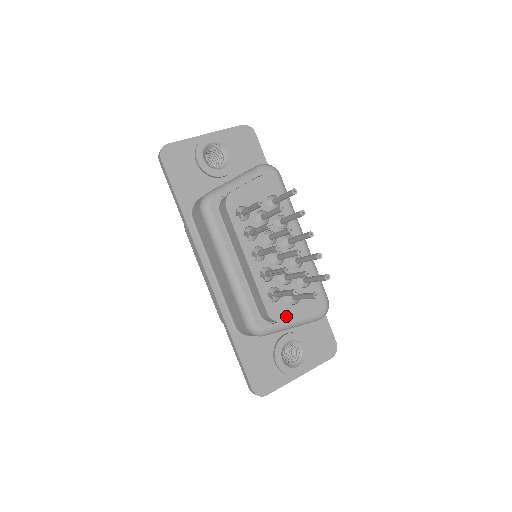
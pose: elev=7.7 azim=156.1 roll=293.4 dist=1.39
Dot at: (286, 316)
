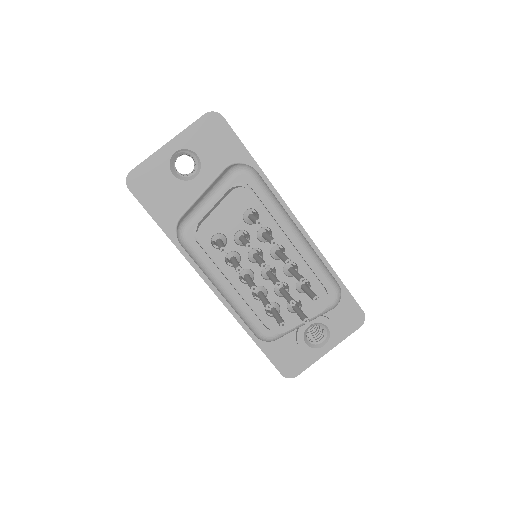
Dot at: (290, 326)
